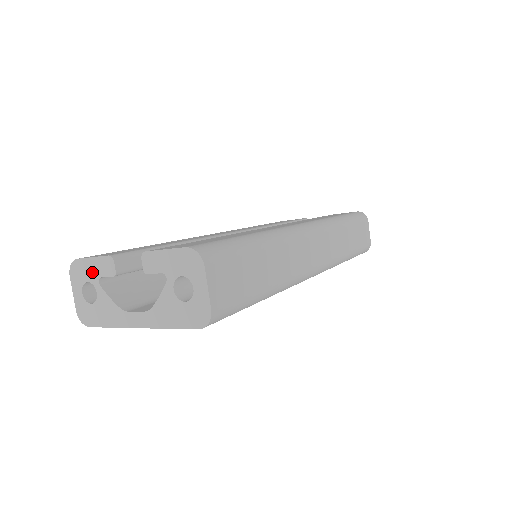
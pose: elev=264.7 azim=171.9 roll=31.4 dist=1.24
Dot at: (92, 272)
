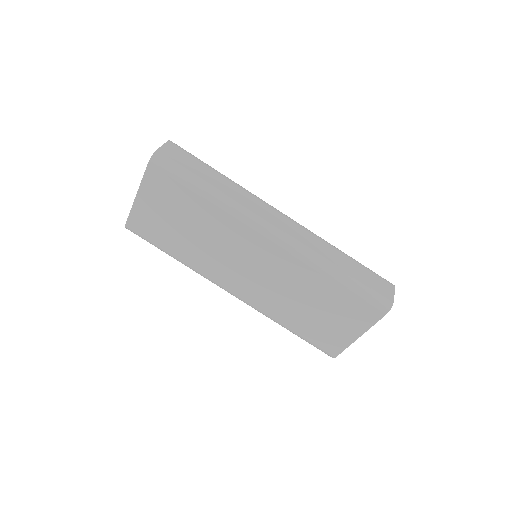
Dot at: occluded
